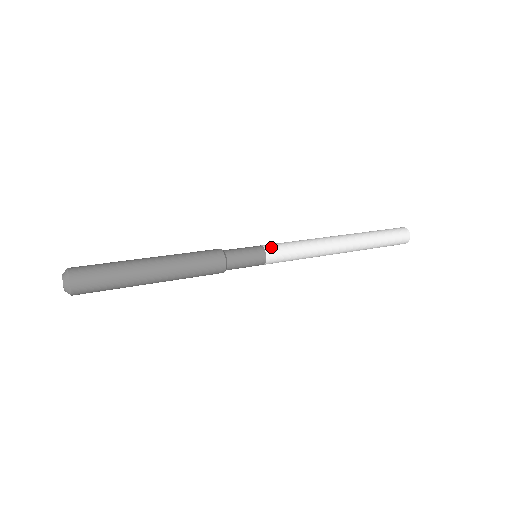
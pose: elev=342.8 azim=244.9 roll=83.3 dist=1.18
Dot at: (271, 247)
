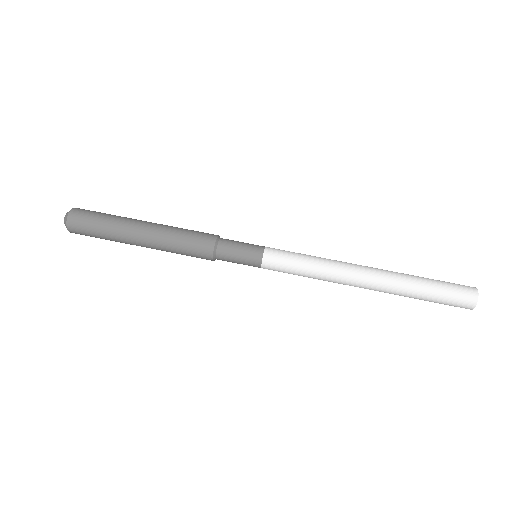
Dot at: (270, 265)
